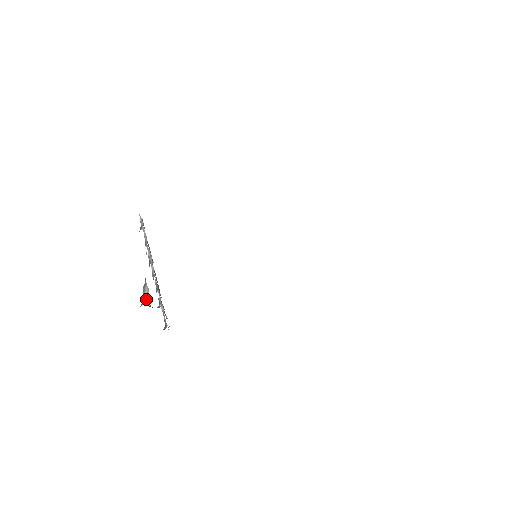
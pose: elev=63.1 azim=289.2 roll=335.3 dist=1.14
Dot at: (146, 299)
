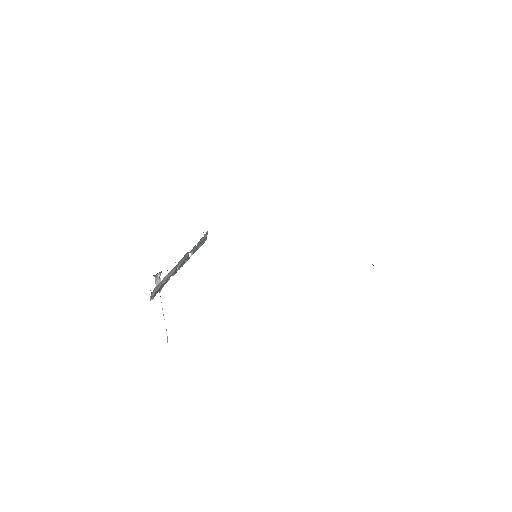
Dot at: (159, 277)
